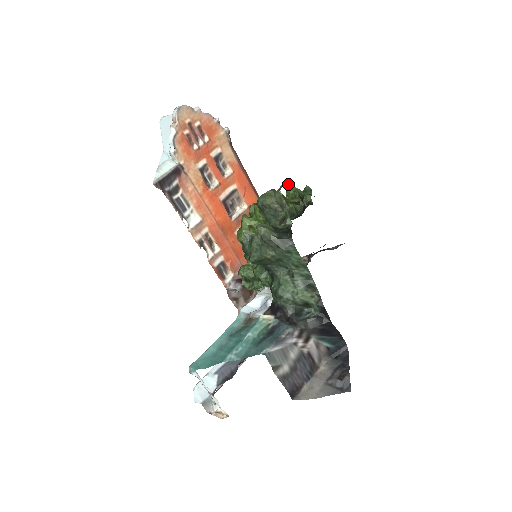
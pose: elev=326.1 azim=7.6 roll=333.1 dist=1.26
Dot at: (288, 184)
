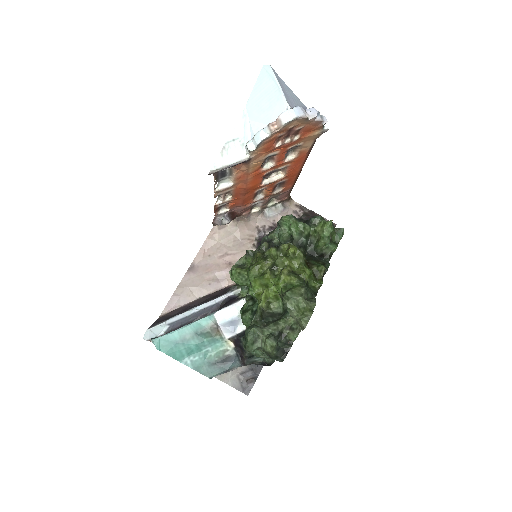
Dot at: (330, 223)
